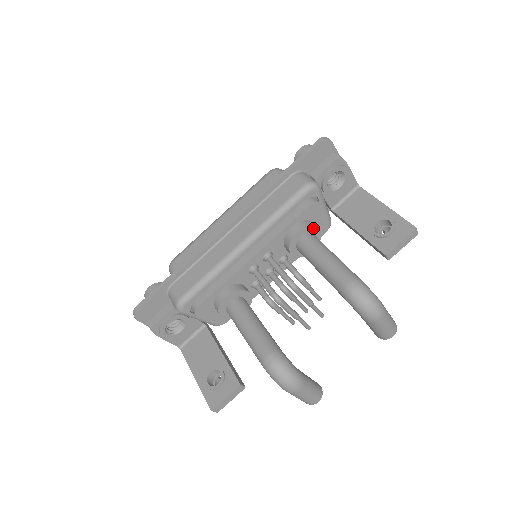
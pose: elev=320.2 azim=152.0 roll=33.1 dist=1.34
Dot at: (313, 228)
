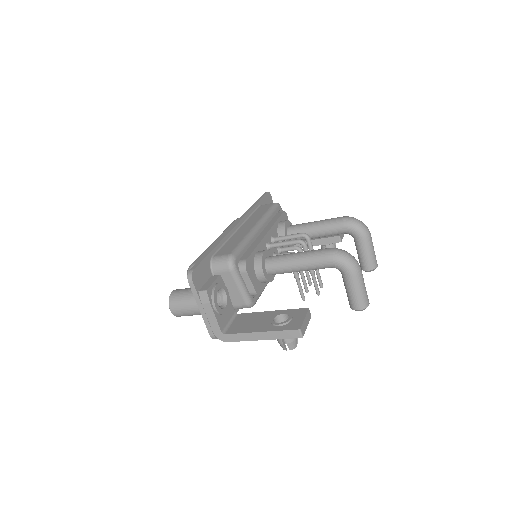
Dot at: occluded
